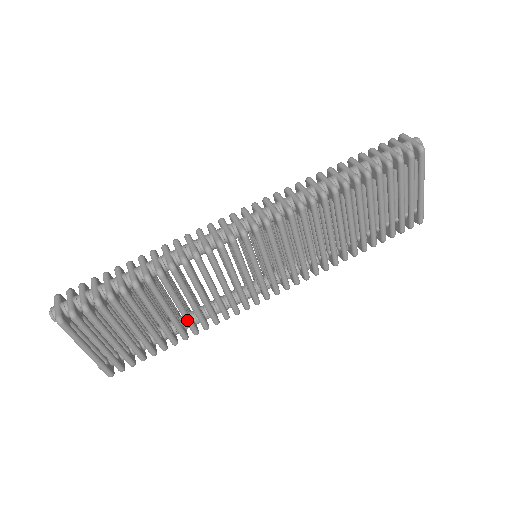
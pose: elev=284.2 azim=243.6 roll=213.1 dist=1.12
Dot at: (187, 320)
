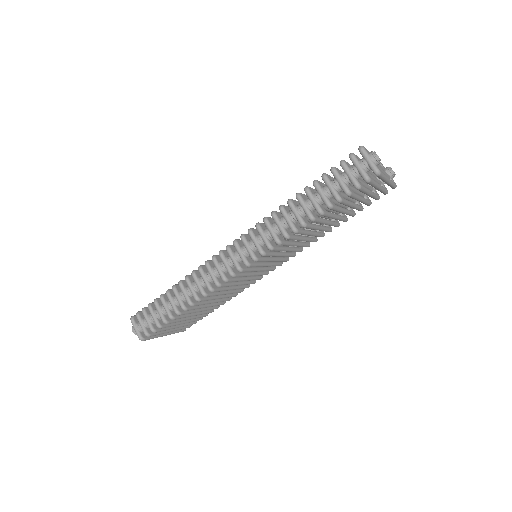
Dot at: occluded
